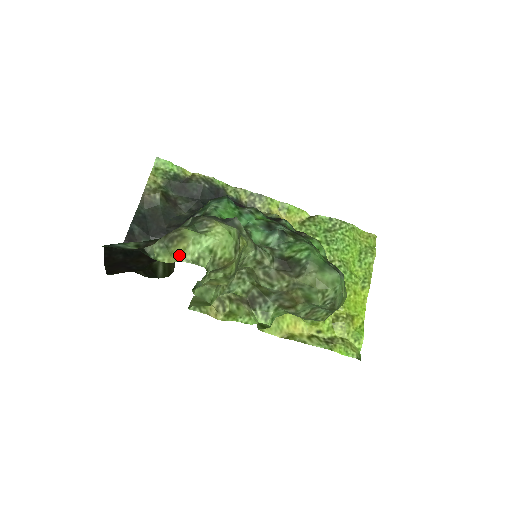
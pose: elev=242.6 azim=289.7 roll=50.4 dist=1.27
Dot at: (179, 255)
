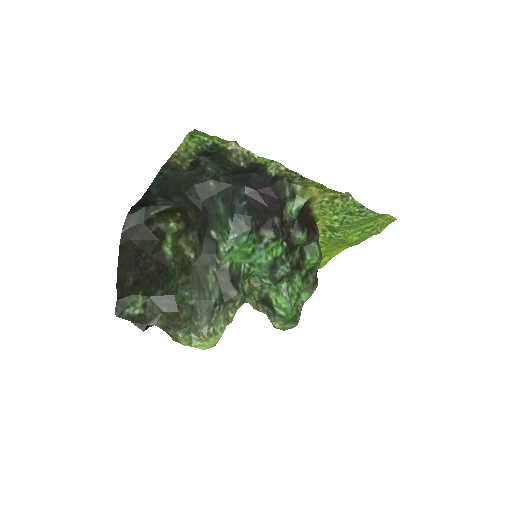
Dot at: (172, 339)
